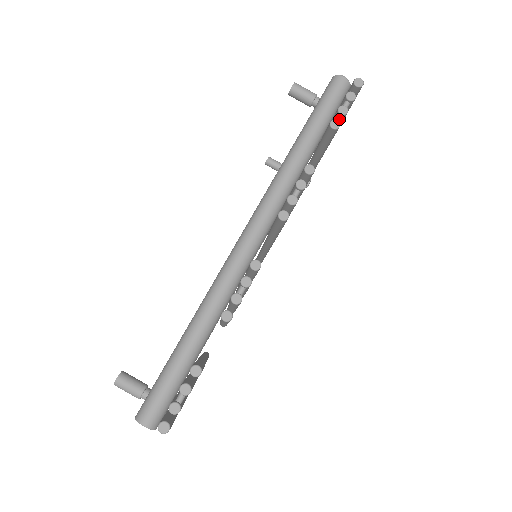
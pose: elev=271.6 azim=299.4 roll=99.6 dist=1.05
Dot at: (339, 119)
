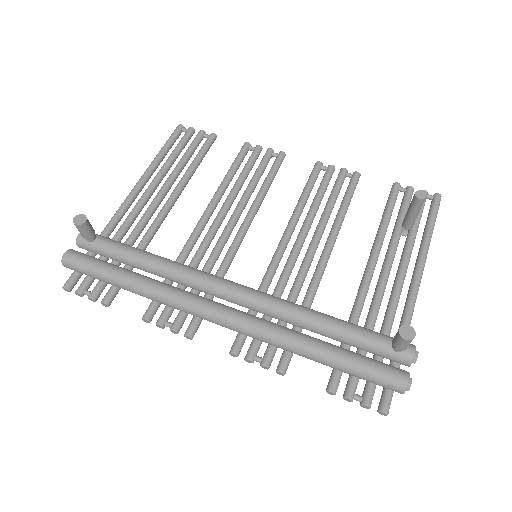
Dot at: (345, 389)
